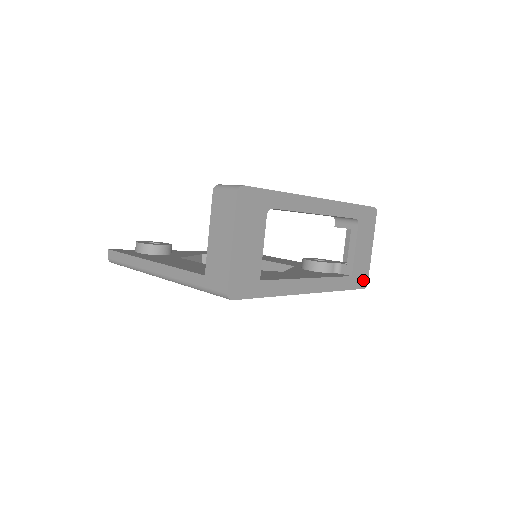
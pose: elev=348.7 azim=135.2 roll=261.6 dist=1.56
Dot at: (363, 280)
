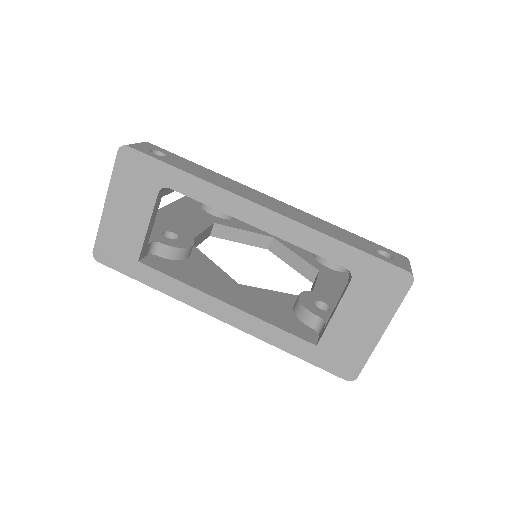
Dot at: (346, 367)
